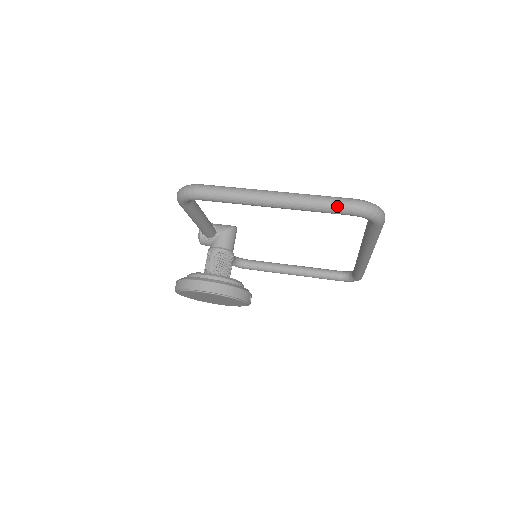
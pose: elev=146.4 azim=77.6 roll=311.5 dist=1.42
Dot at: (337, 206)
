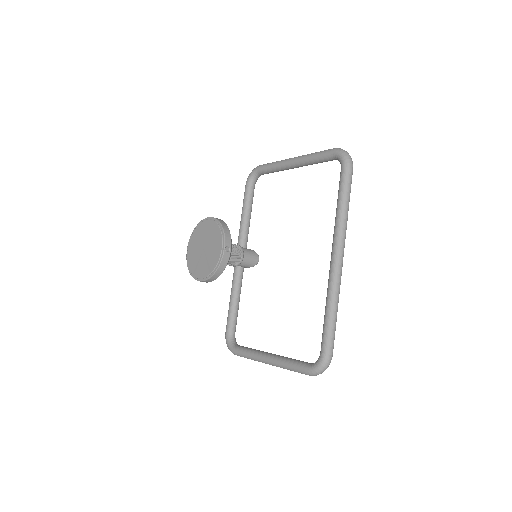
Dot at: (325, 150)
